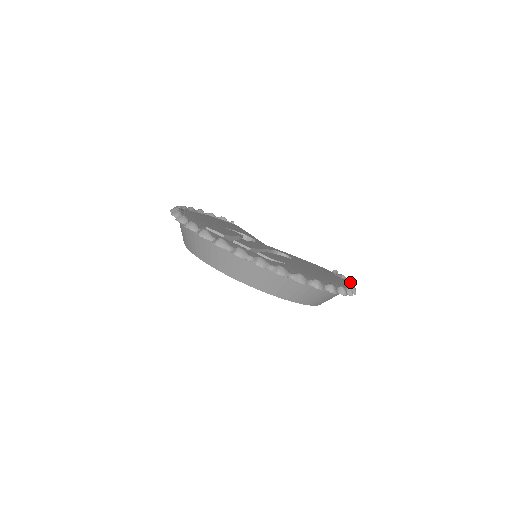
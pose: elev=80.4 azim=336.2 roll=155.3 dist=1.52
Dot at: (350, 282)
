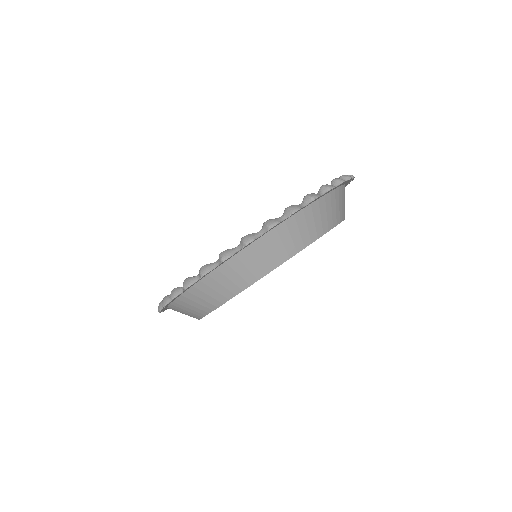
Dot at: occluded
